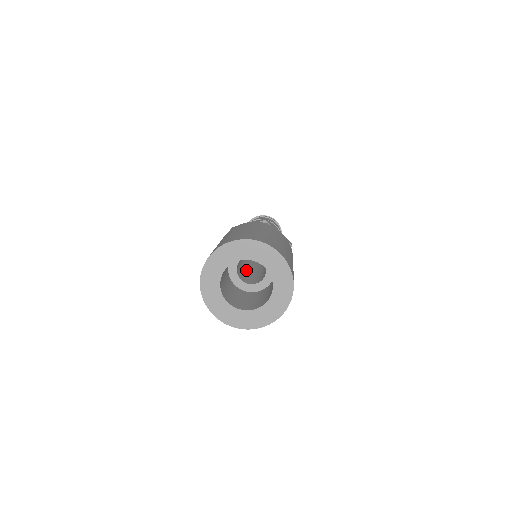
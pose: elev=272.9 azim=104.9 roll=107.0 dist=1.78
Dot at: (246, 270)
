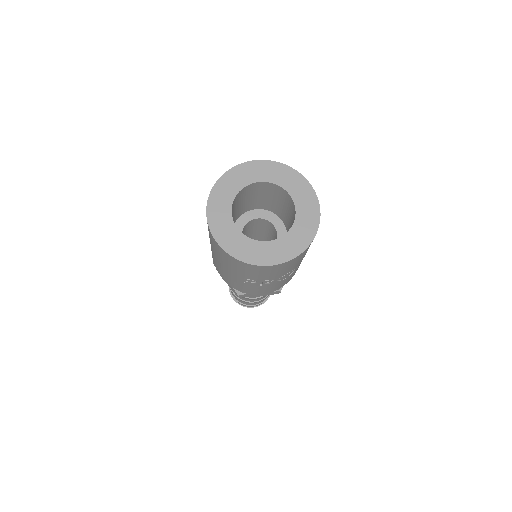
Dot at: occluded
